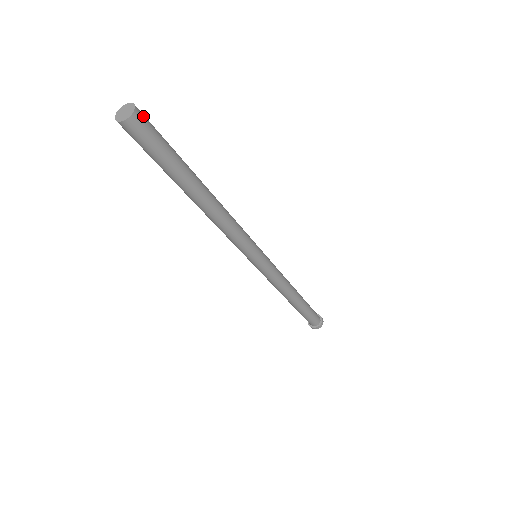
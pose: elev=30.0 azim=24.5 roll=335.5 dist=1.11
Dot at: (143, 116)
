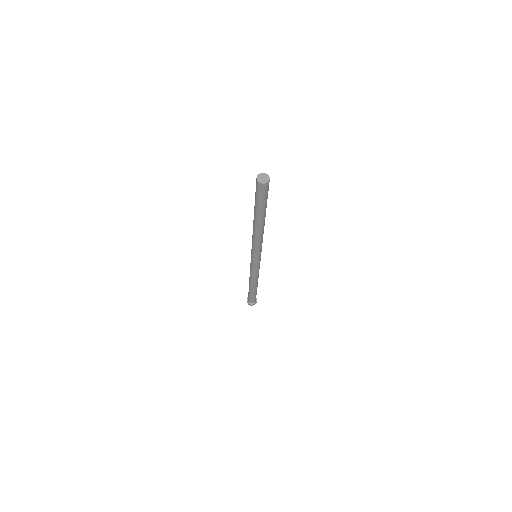
Dot at: (268, 186)
